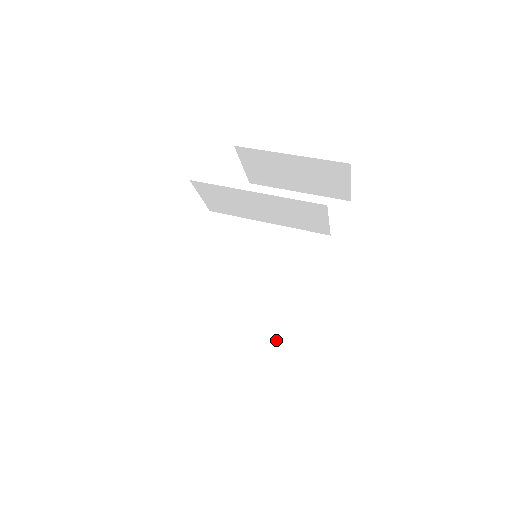
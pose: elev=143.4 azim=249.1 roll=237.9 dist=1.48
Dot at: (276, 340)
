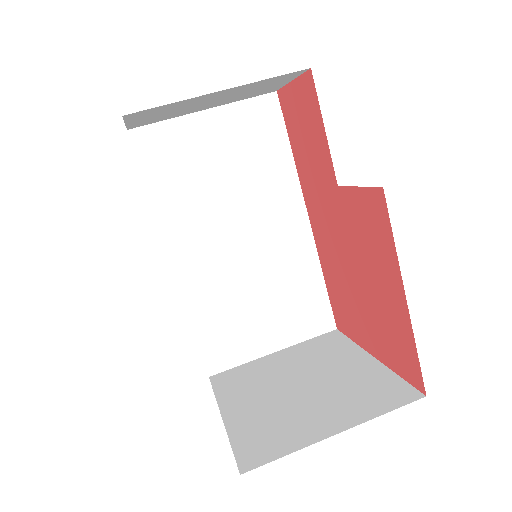
Dot at: (289, 302)
